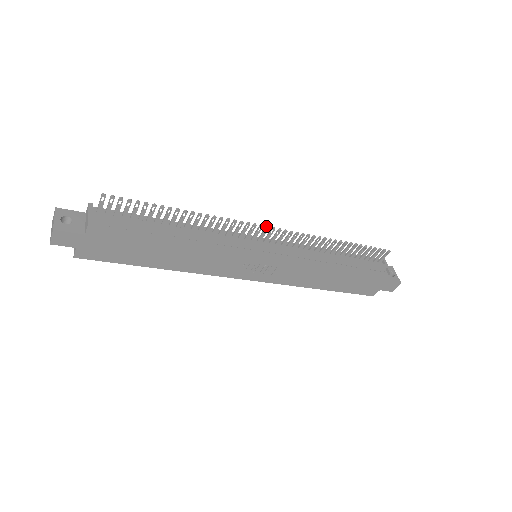
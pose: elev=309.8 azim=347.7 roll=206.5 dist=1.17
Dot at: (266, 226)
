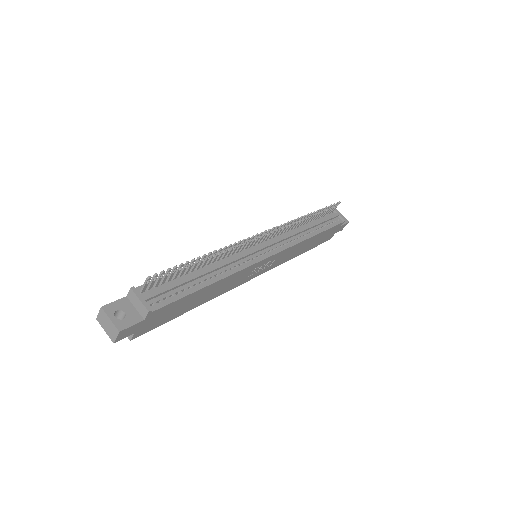
Dot at: (265, 231)
